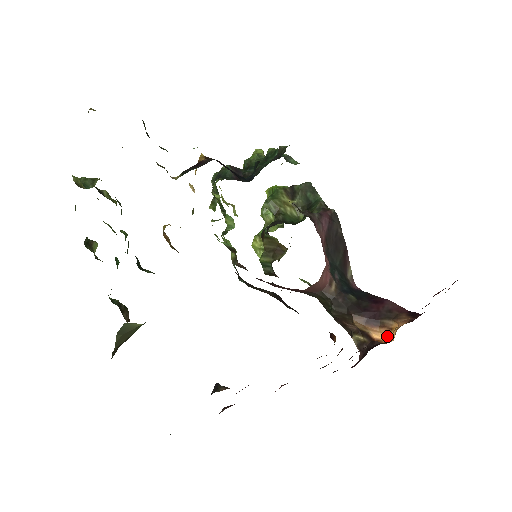
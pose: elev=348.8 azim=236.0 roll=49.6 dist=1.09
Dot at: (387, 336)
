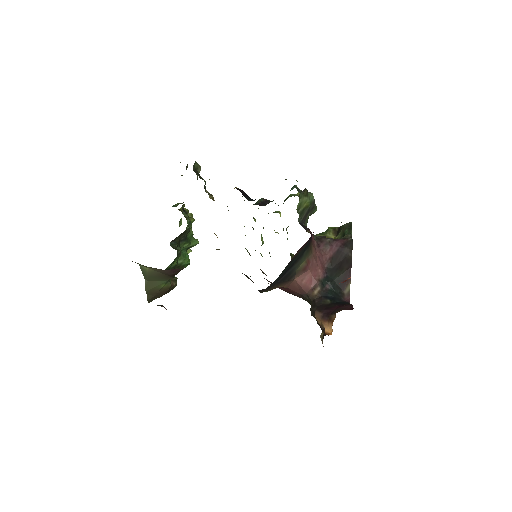
Dot at: (331, 329)
